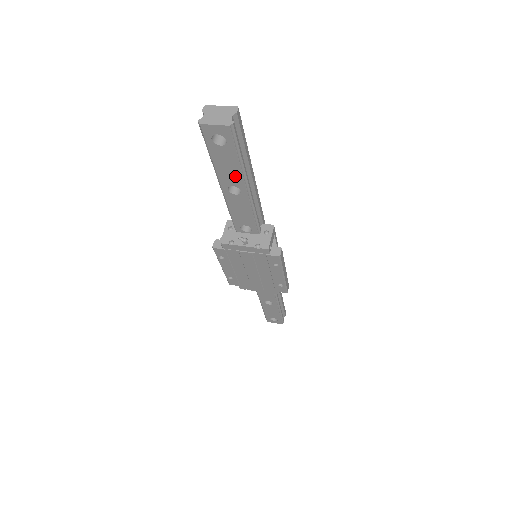
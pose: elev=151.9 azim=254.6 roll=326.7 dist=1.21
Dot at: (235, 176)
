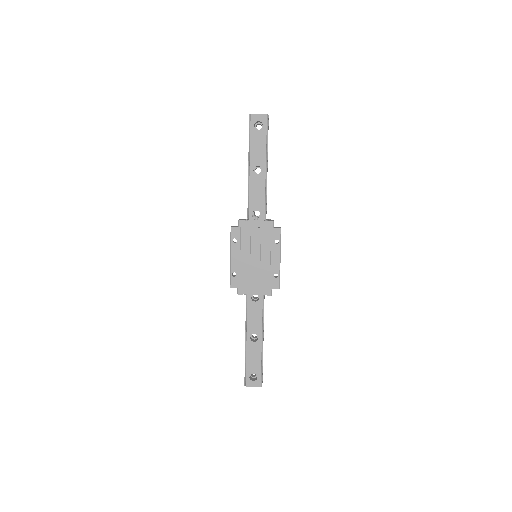
Dot at: (261, 156)
